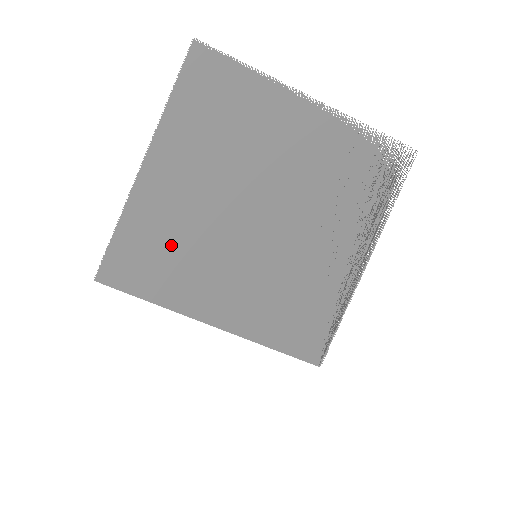
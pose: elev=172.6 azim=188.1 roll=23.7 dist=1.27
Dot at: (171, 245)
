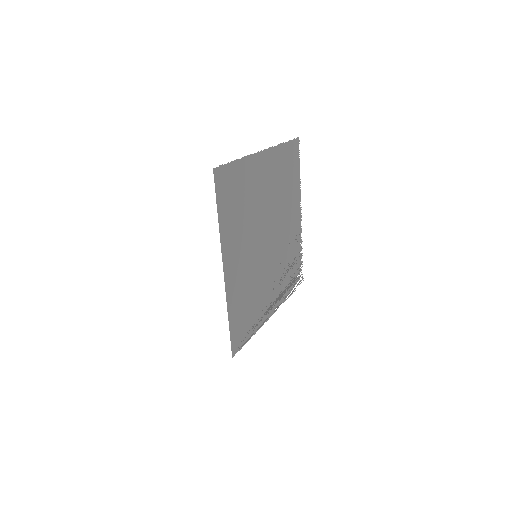
Dot at: (243, 202)
